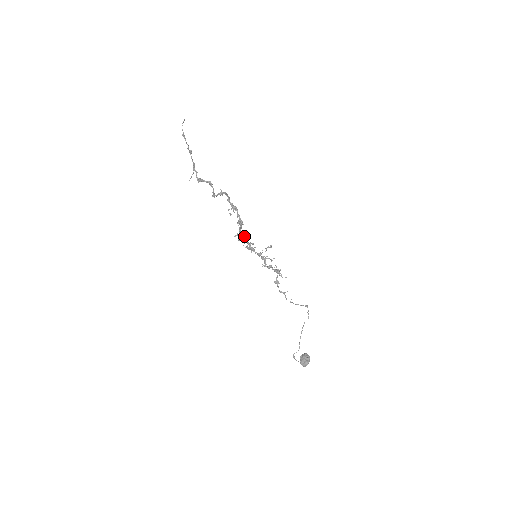
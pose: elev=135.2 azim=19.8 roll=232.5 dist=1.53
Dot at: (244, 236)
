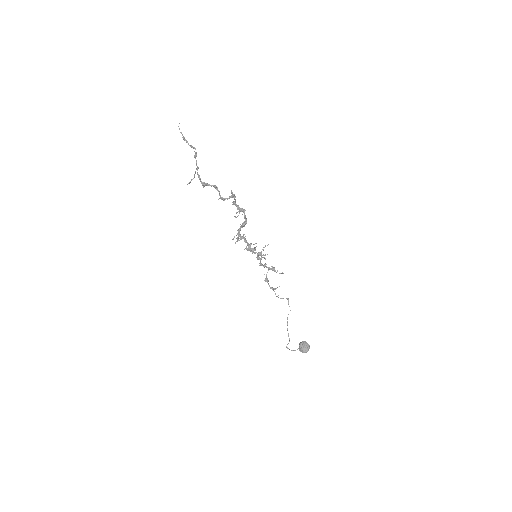
Dot at: (244, 238)
